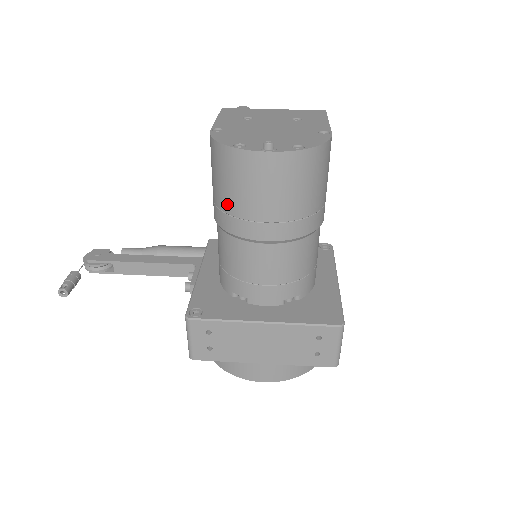
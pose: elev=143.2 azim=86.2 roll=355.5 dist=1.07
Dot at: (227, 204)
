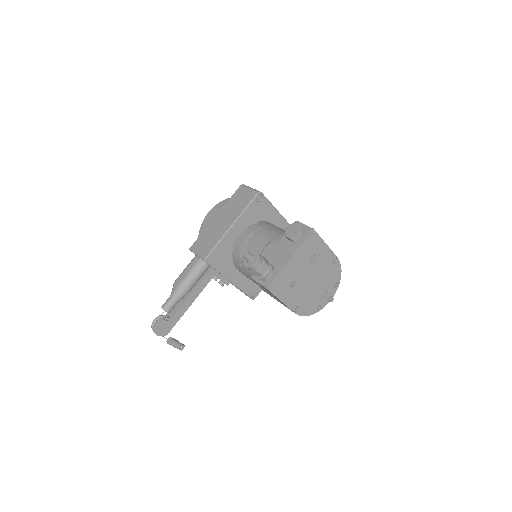
Dot at: occluded
